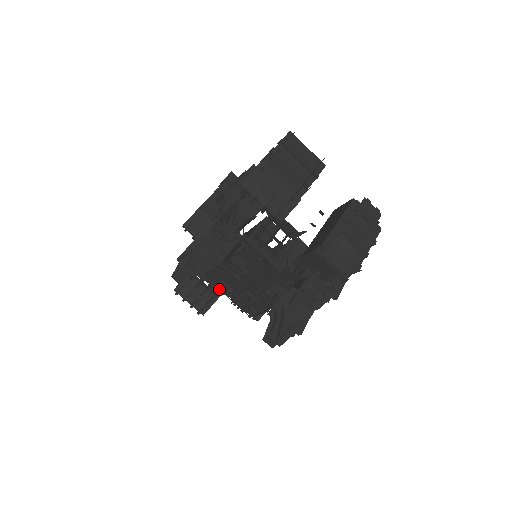
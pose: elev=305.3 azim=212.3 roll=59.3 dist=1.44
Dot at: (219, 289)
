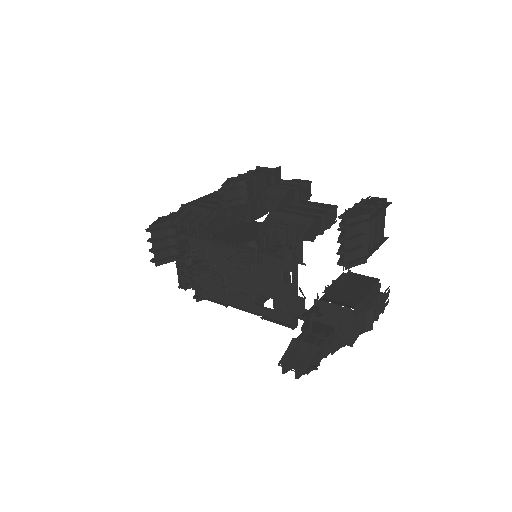
Dot at: occluded
